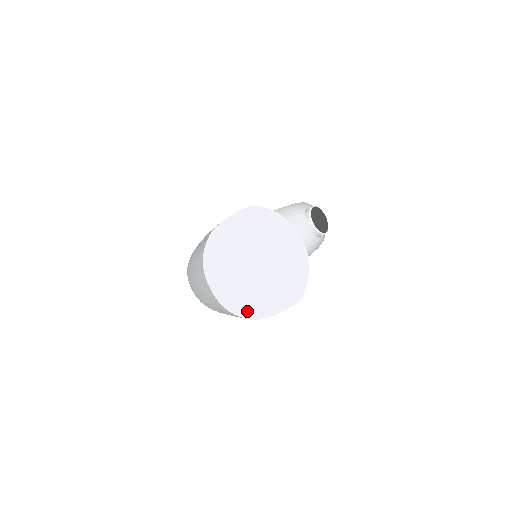
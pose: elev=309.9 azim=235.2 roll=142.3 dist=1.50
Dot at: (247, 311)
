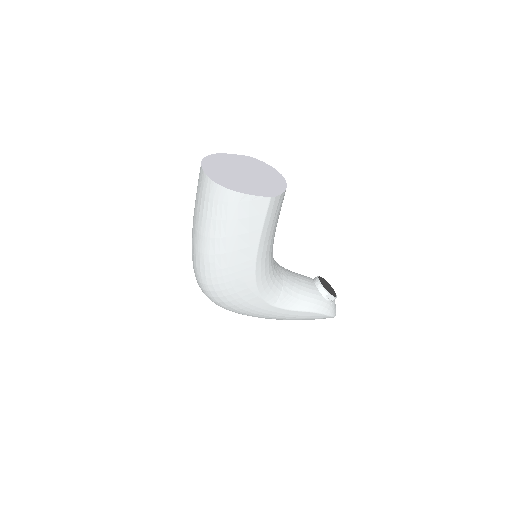
Dot at: (225, 184)
